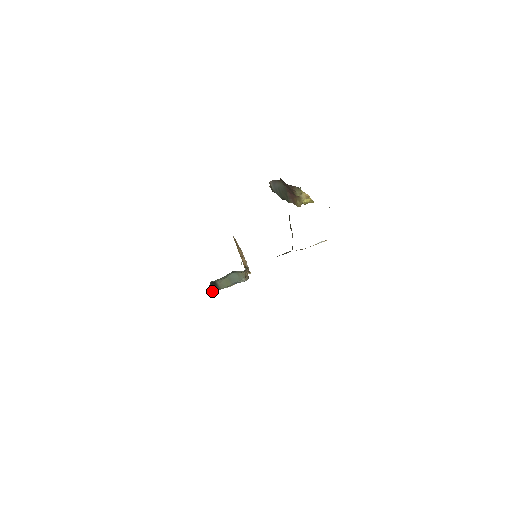
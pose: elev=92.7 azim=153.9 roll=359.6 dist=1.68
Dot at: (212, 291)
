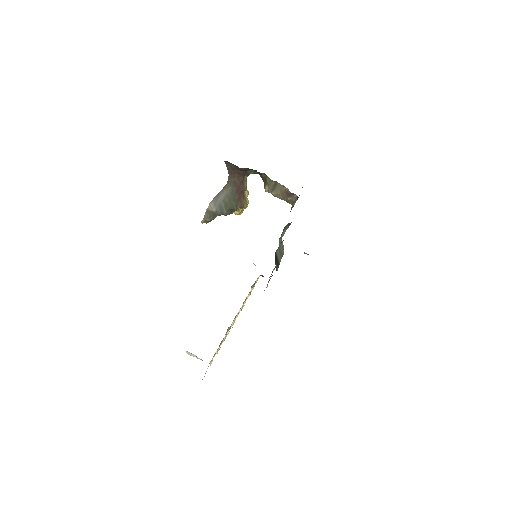
Dot at: (277, 269)
